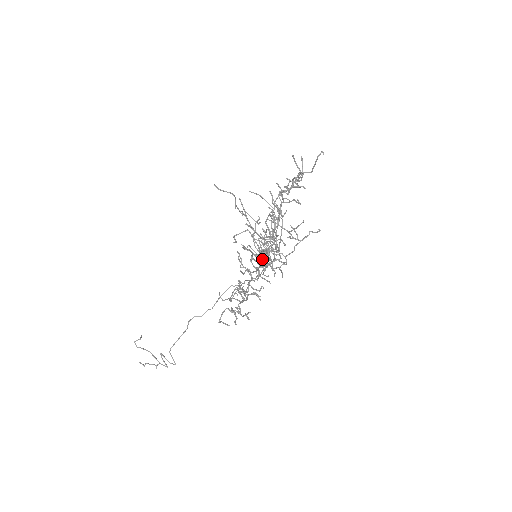
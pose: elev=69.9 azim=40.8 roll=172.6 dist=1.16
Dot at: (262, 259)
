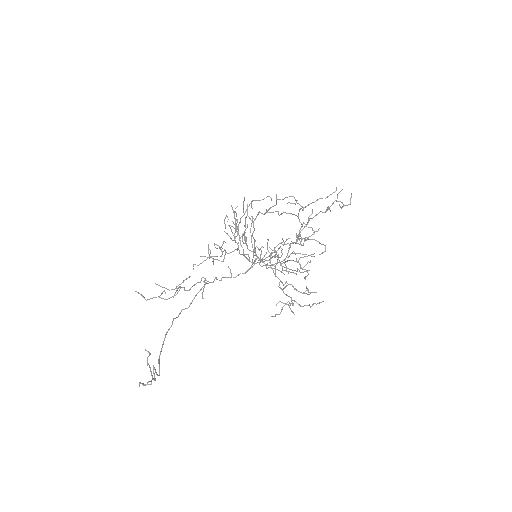
Dot at: occluded
